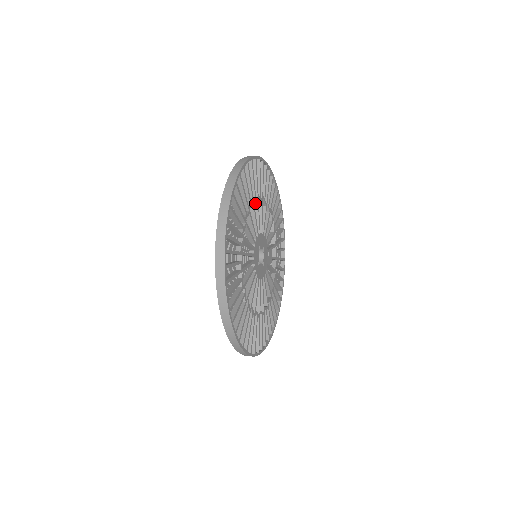
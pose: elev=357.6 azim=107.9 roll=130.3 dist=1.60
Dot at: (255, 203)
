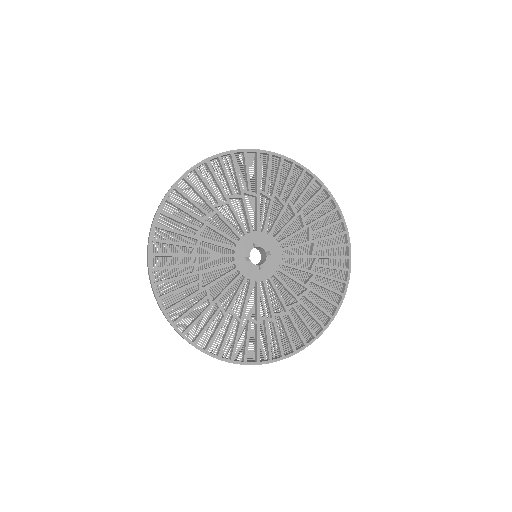
Dot at: (270, 201)
